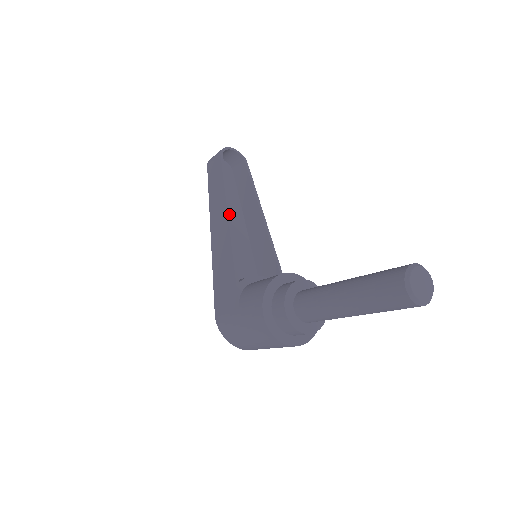
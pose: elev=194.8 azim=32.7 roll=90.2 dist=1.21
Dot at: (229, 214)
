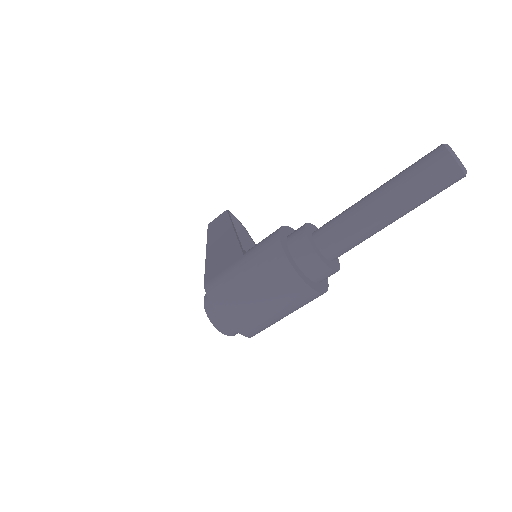
Dot at: (234, 227)
